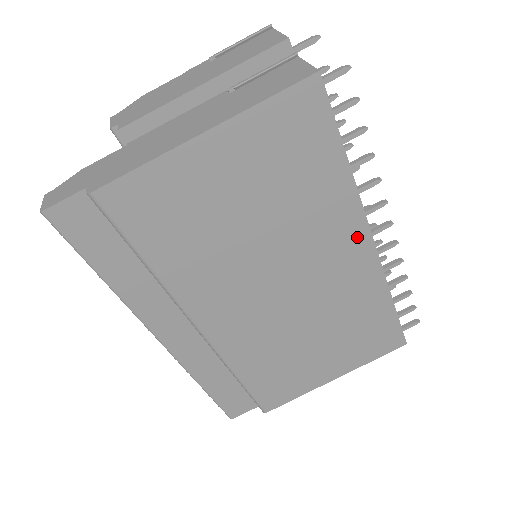
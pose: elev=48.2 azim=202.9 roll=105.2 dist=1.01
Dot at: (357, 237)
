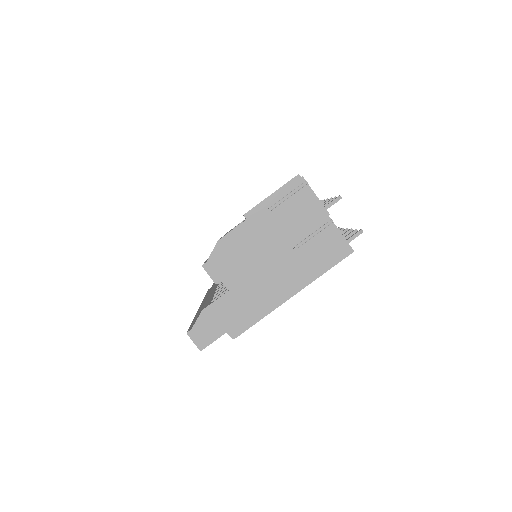
Dot at: occluded
